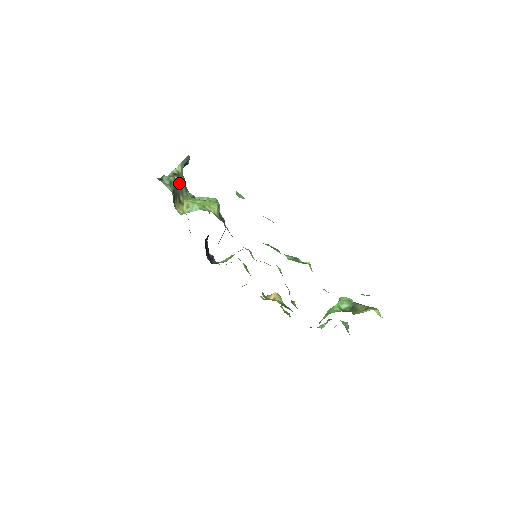
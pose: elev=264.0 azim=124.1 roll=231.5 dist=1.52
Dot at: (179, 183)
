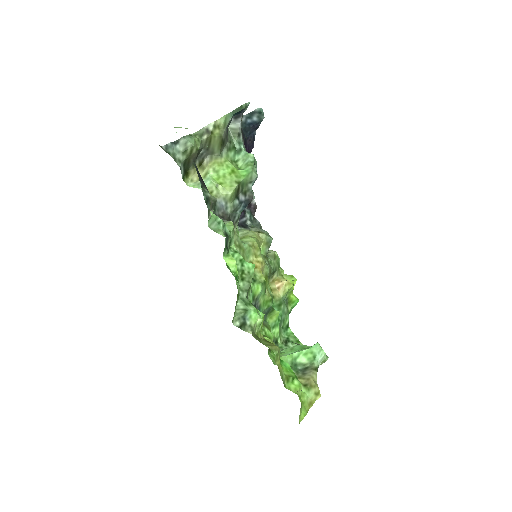
Dot at: (209, 143)
